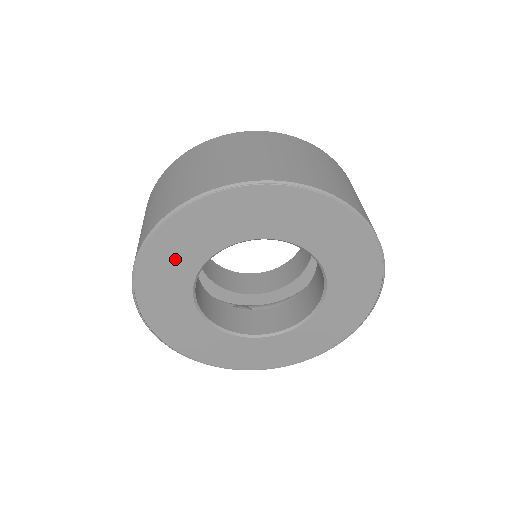
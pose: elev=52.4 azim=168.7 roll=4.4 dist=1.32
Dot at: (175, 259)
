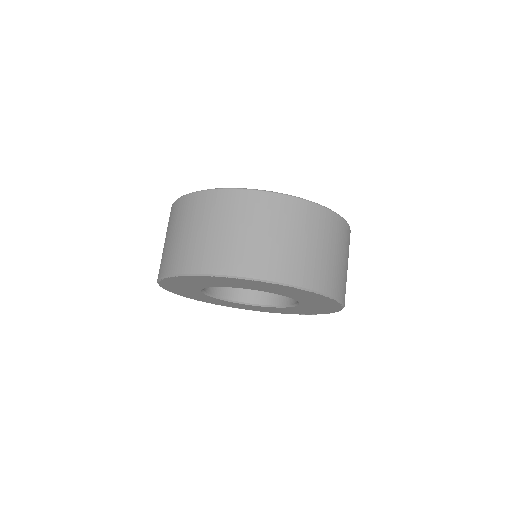
Dot at: (236, 283)
